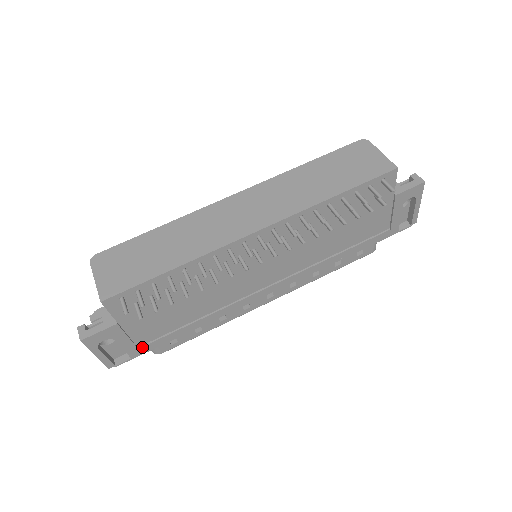
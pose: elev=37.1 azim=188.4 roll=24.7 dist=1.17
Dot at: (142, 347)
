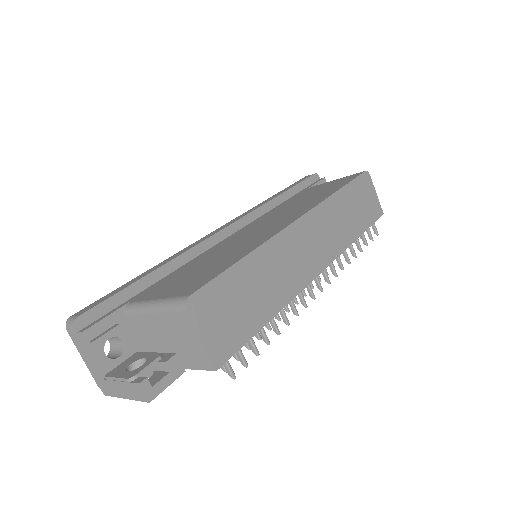
Dot at: occluded
